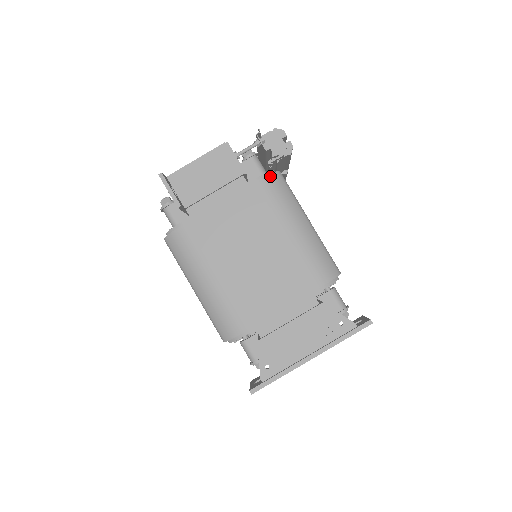
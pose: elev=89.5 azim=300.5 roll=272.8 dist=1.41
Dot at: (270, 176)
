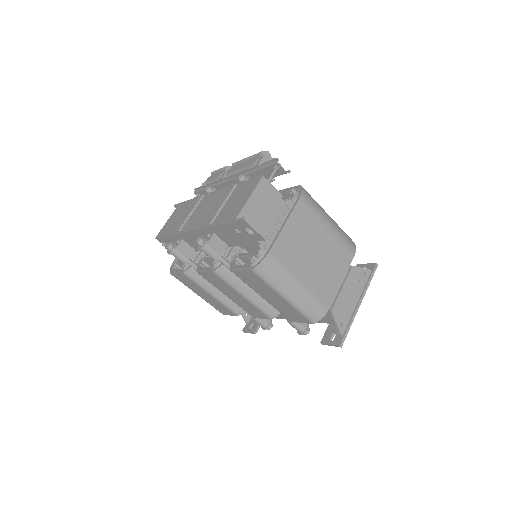
Dot at: (303, 192)
